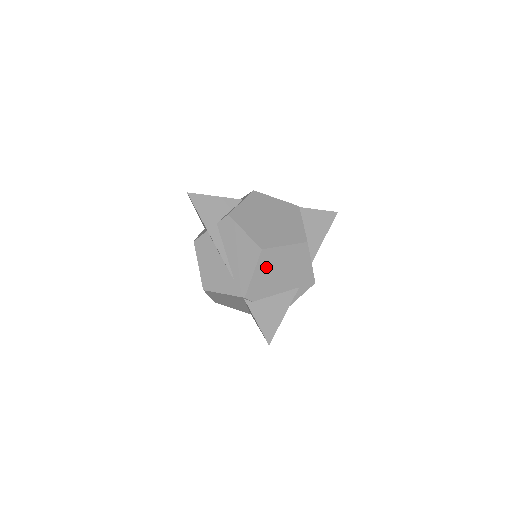
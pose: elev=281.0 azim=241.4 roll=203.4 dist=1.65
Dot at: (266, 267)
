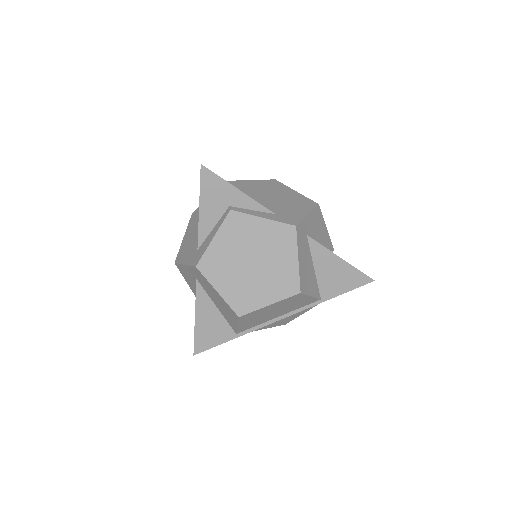
Dot at: (265, 186)
